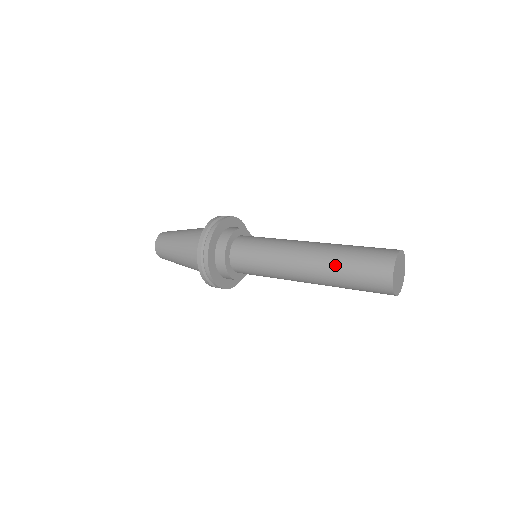
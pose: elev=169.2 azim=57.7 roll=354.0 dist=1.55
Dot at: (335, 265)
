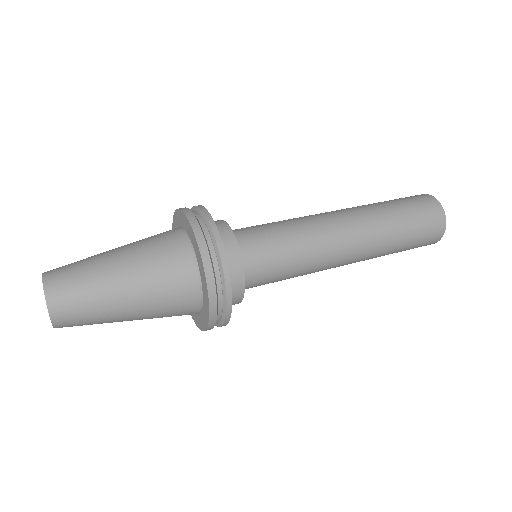
Dot at: (389, 223)
